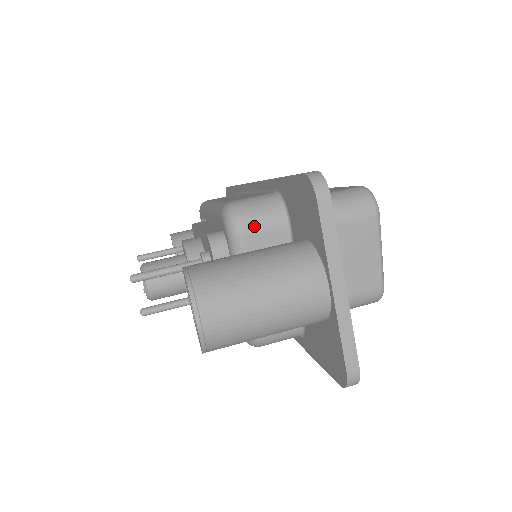
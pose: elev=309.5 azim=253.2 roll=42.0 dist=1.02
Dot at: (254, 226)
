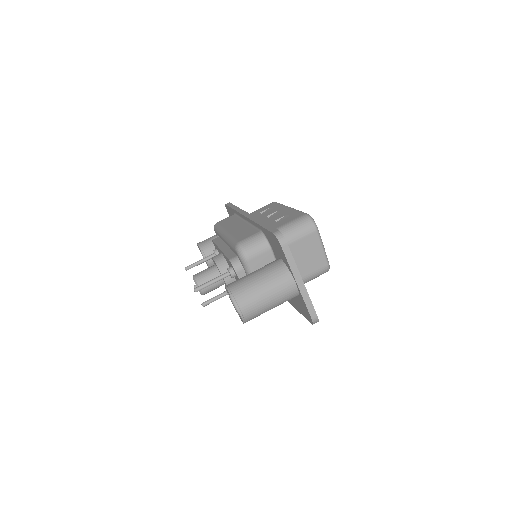
Dot at: (254, 254)
